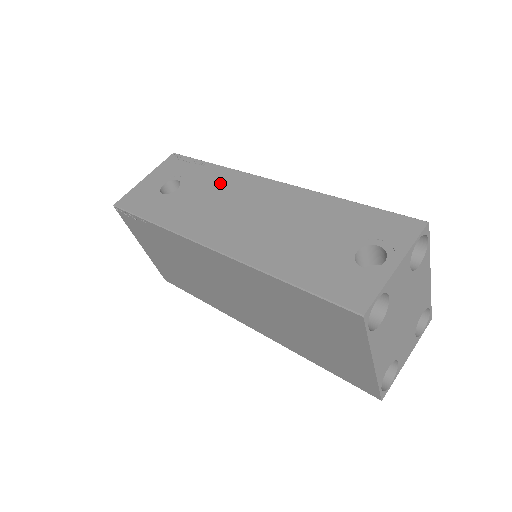
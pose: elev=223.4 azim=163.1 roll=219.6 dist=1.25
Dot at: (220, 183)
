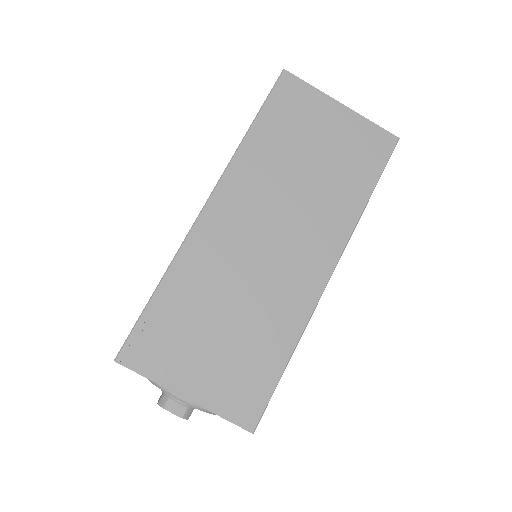
Dot at: occluded
